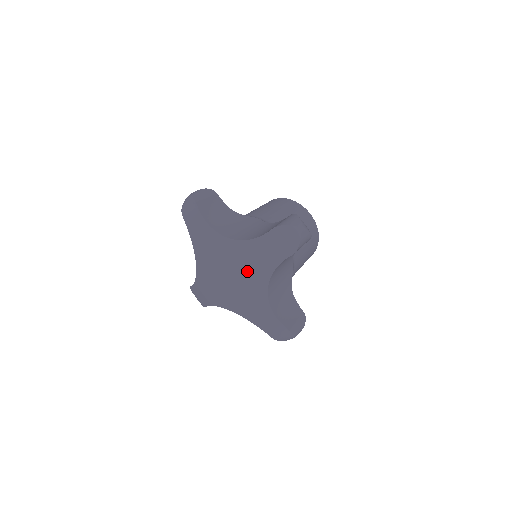
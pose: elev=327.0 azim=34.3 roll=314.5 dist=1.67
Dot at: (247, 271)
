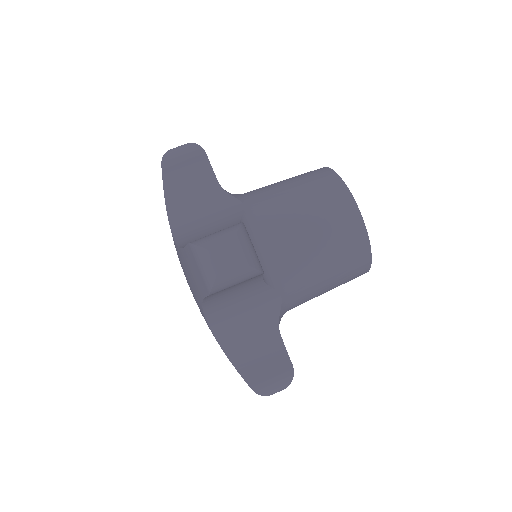
Dot at: occluded
